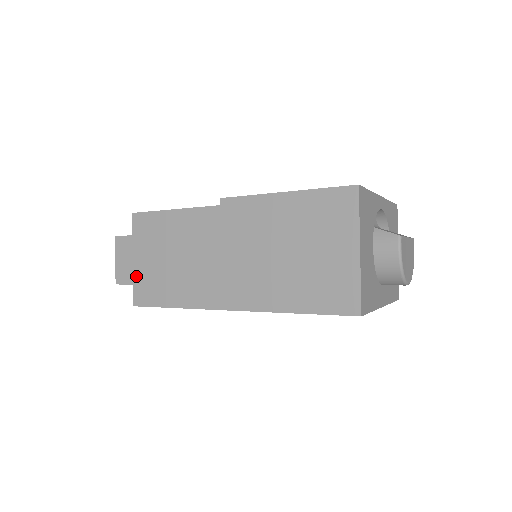
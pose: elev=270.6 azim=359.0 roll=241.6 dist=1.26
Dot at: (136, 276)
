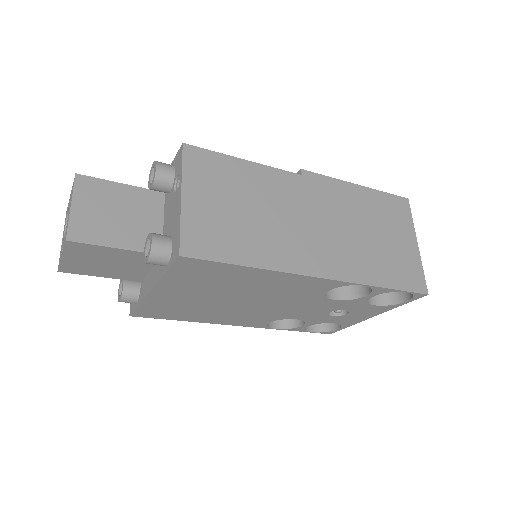
Dot at: (187, 217)
